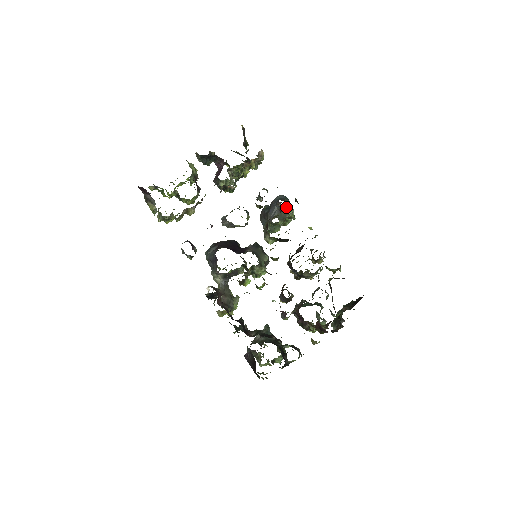
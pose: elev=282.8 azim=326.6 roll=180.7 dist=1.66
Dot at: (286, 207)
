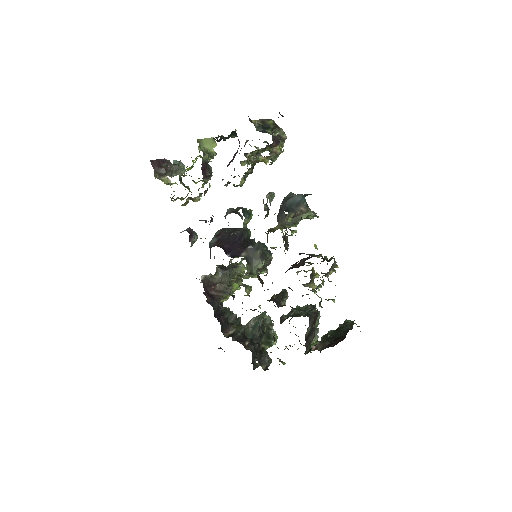
Dot at: (289, 221)
